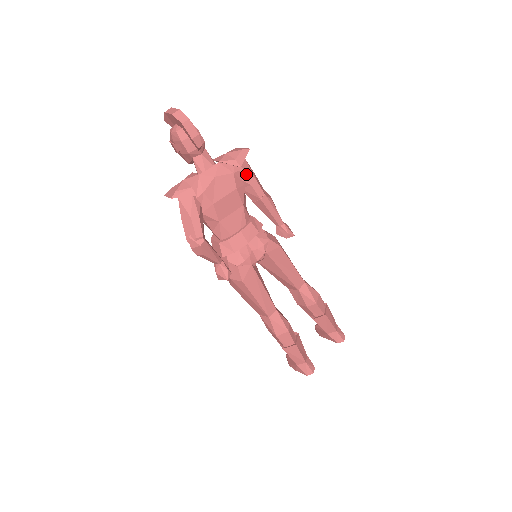
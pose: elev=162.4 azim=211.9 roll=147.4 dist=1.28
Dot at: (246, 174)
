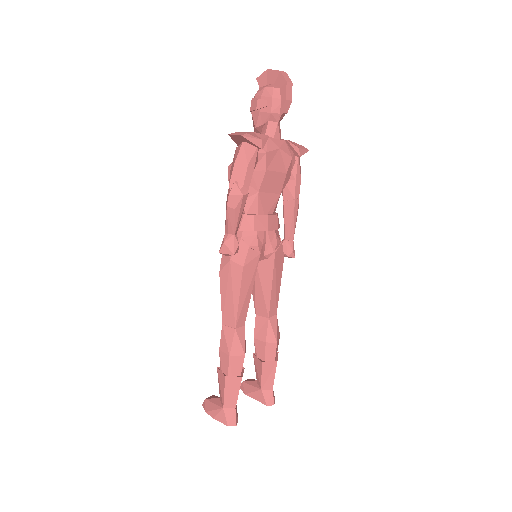
Dot at: (298, 168)
